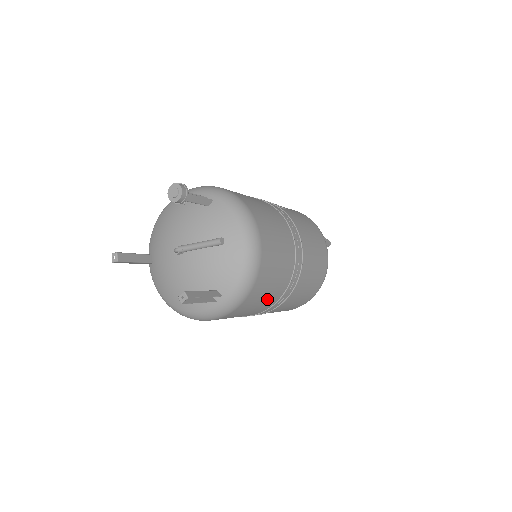
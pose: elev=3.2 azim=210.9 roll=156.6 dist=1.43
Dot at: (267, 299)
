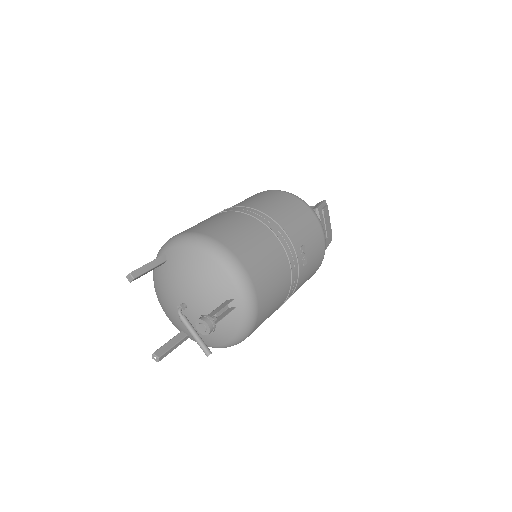
Dot at: occluded
